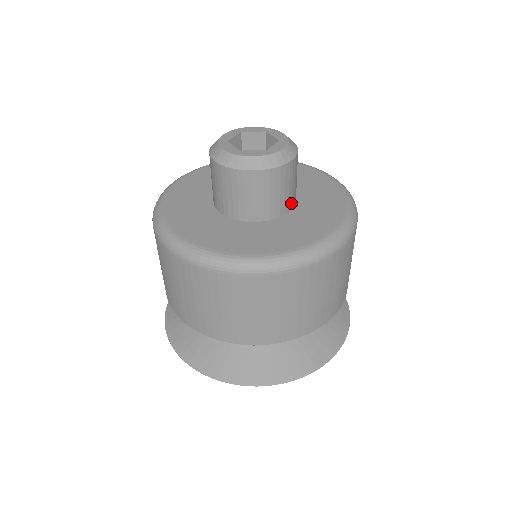
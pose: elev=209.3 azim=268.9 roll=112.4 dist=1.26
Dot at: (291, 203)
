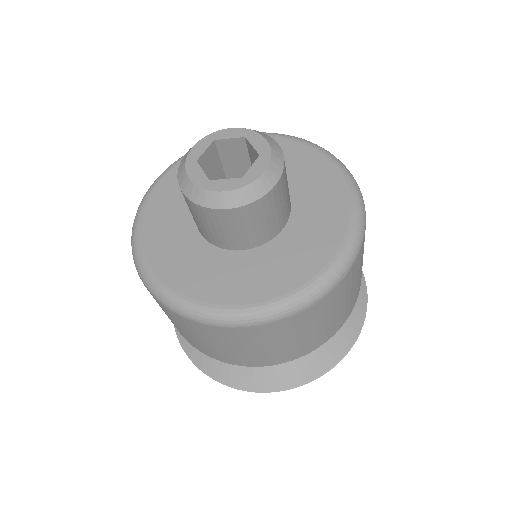
Dot at: (283, 221)
